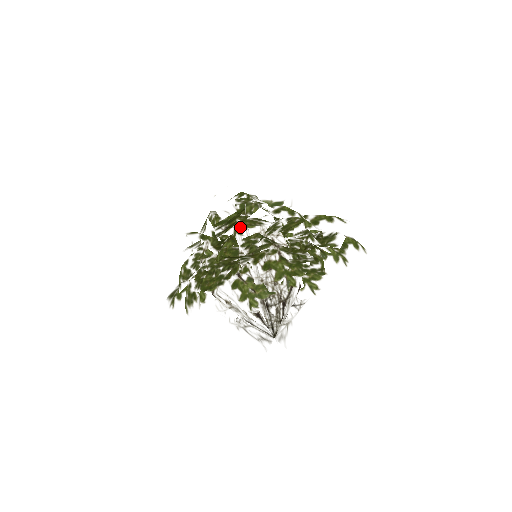
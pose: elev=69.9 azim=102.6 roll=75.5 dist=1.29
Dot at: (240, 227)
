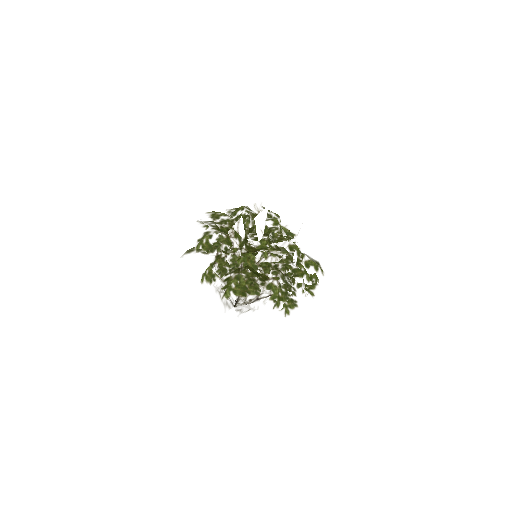
Dot at: (267, 253)
